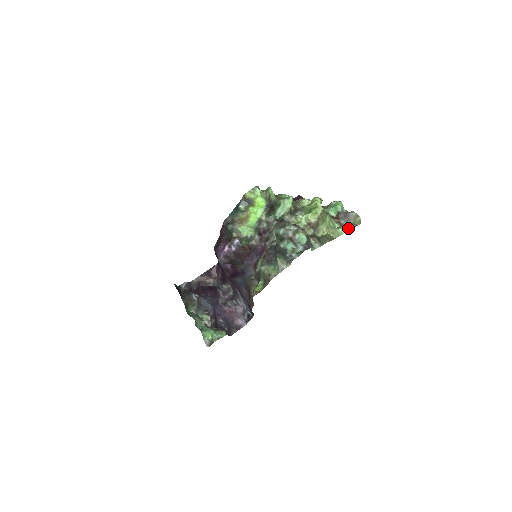
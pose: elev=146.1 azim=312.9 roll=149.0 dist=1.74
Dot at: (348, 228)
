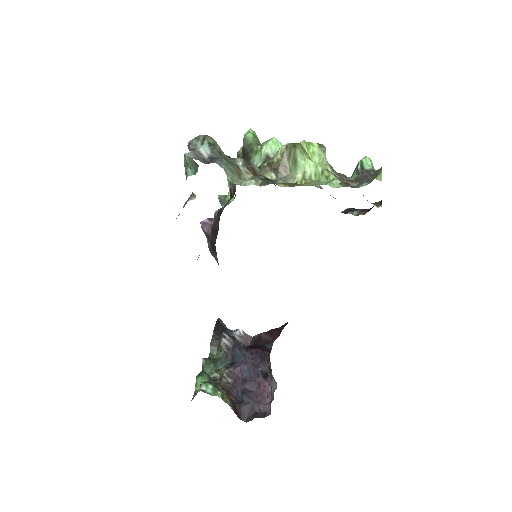
Dot at: (339, 177)
